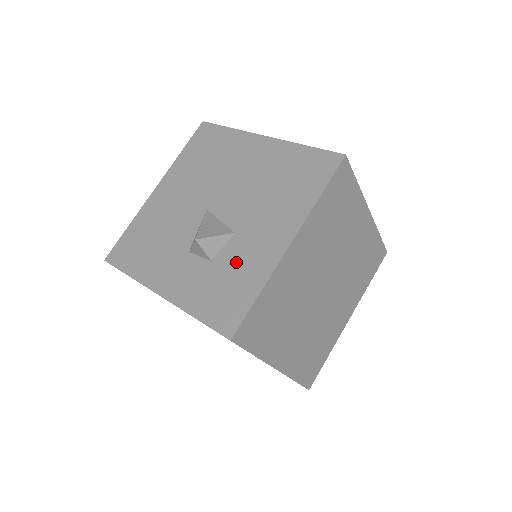
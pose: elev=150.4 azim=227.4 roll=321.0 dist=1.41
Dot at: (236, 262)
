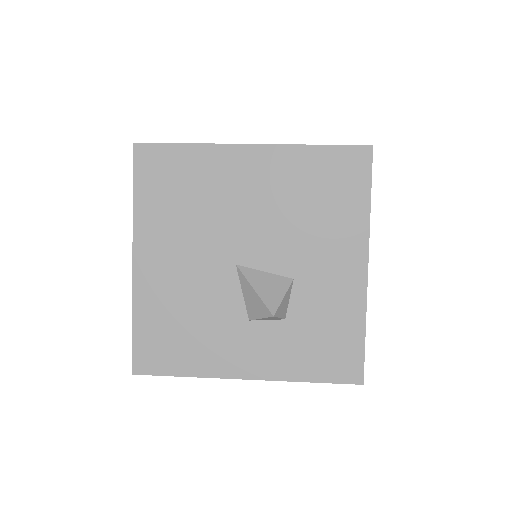
Dot at: (318, 310)
